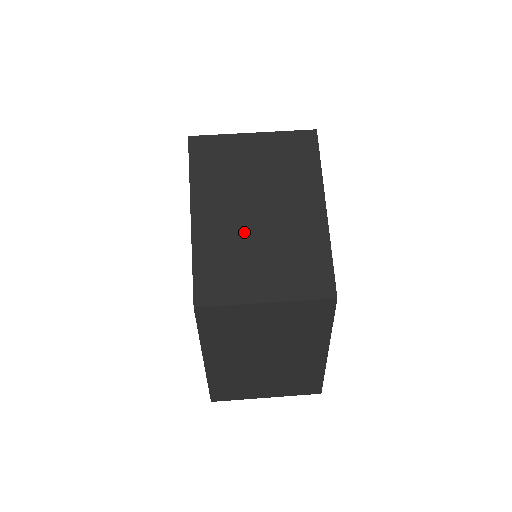
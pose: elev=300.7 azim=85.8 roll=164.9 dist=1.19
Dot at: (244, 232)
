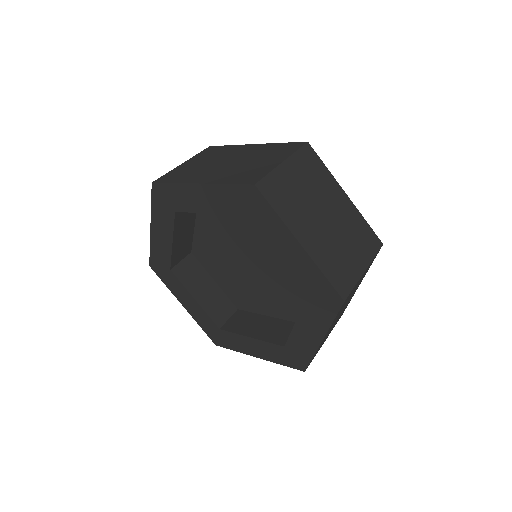
Dot at: (233, 167)
